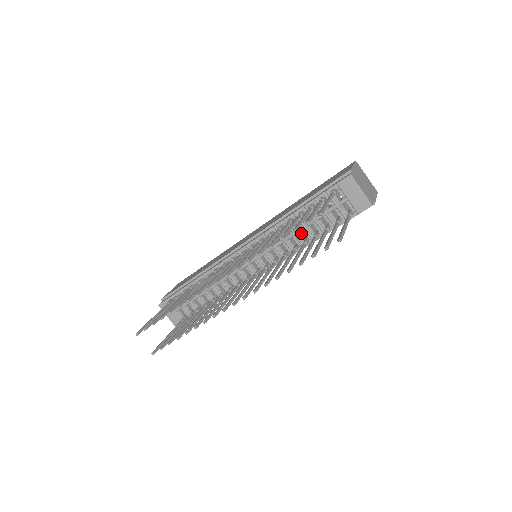
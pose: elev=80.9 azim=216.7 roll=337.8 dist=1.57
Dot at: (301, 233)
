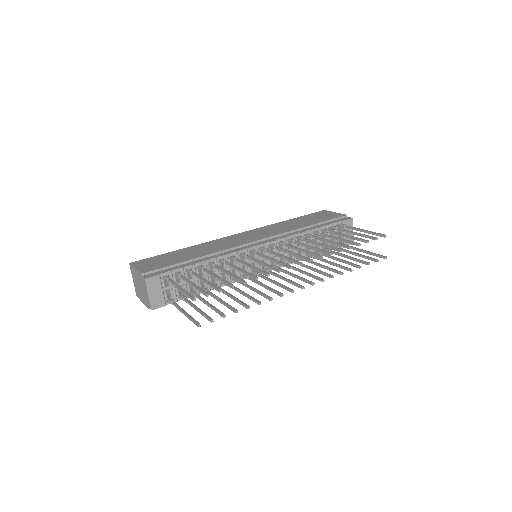
Dot at: occluded
